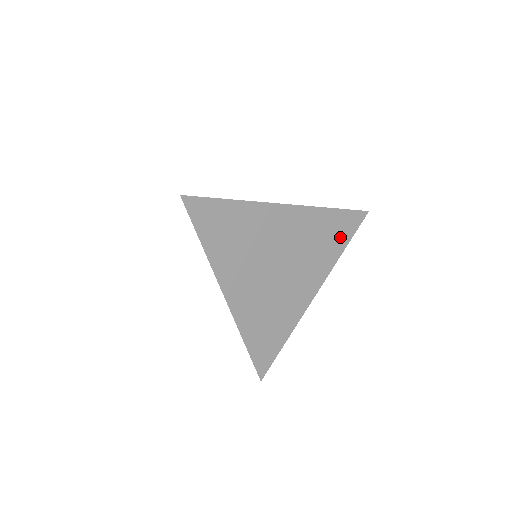
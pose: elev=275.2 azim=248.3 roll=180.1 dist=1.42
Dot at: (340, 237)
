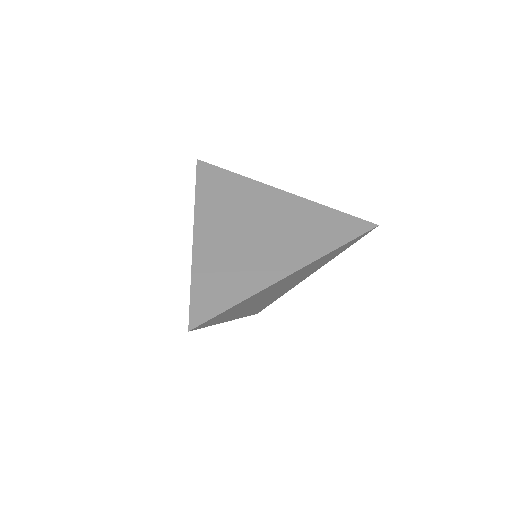
Dot at: (342, 250)
